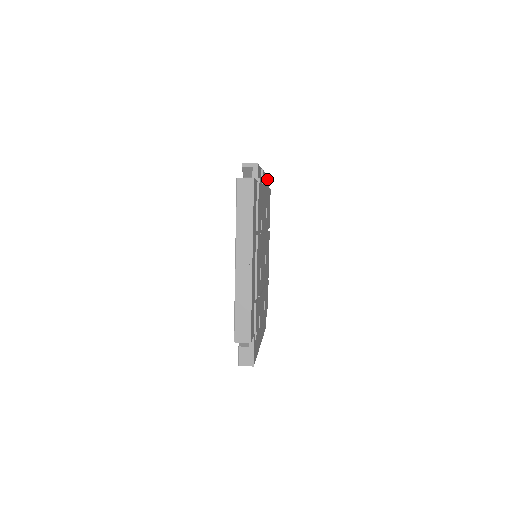
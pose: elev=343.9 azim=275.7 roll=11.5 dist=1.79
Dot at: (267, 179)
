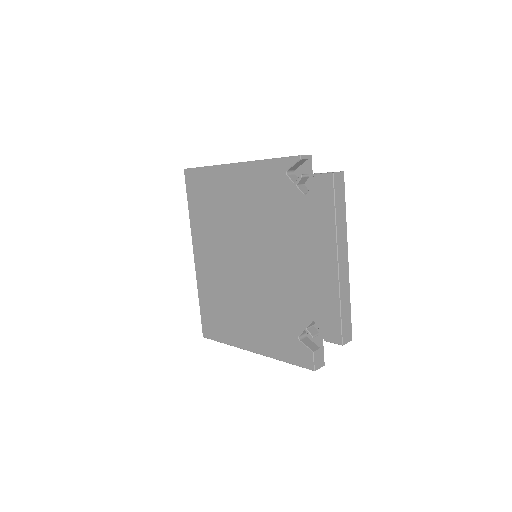
Dot at: occluded
